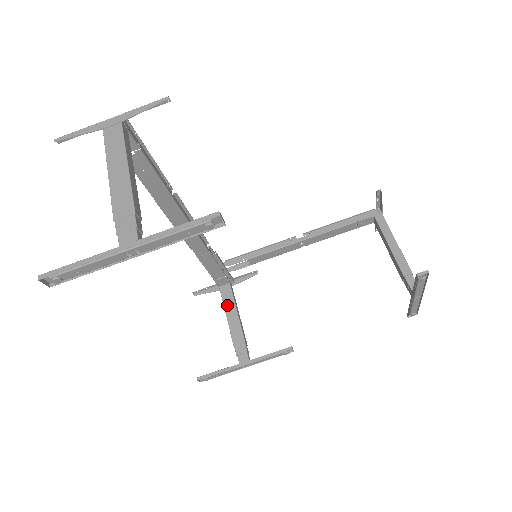
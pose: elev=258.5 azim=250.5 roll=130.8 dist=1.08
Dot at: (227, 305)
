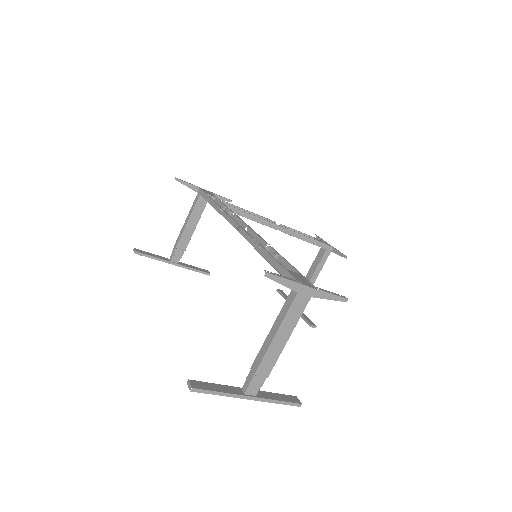
Dot at: (194, 214)
